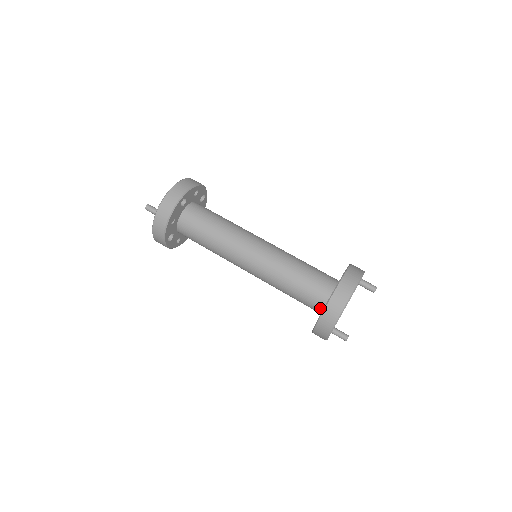
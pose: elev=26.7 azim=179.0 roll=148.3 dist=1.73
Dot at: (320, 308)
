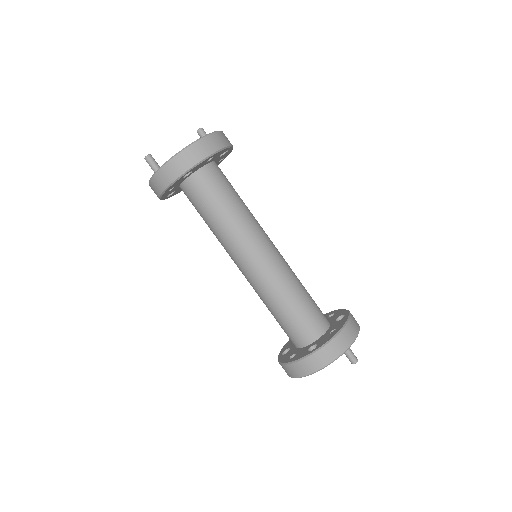
Dot at: (294, 344)
